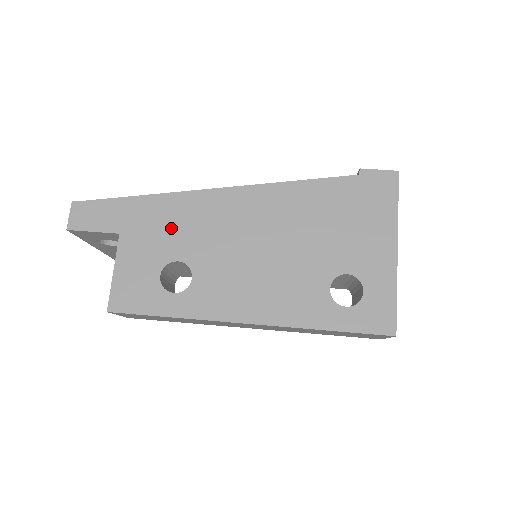
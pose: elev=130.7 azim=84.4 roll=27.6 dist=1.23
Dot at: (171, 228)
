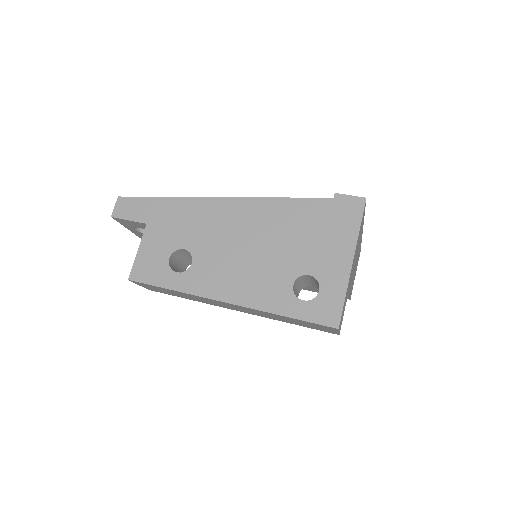
Dot at: (183, 224)
